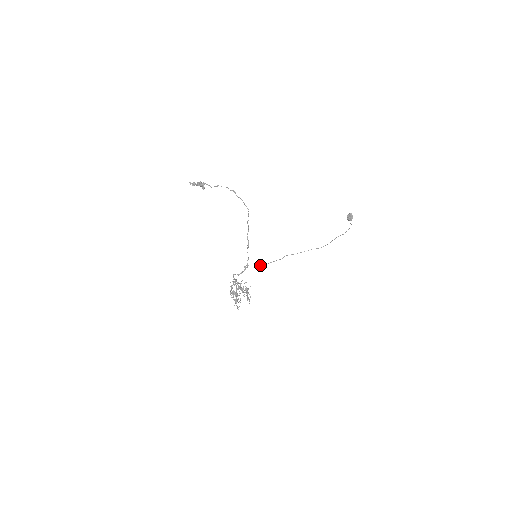
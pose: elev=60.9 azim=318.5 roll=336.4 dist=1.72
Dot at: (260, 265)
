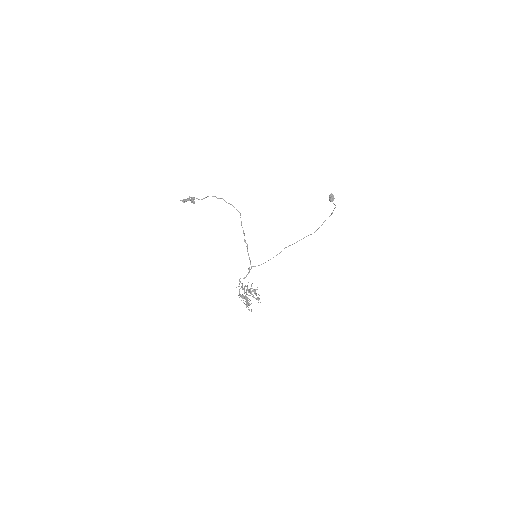
Dot at: (263, 263)
